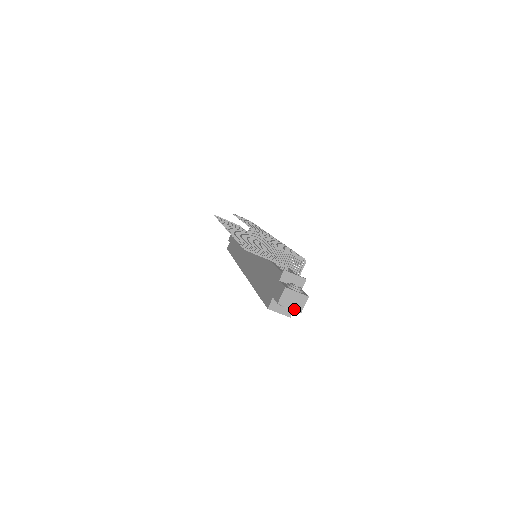
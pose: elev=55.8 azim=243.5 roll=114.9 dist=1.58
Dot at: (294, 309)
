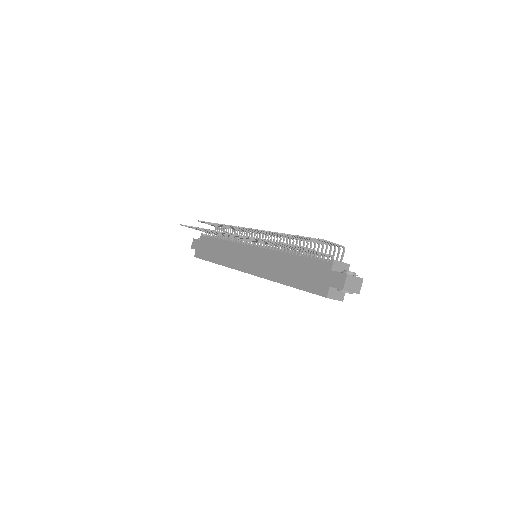
Dot at: (354, 292)
